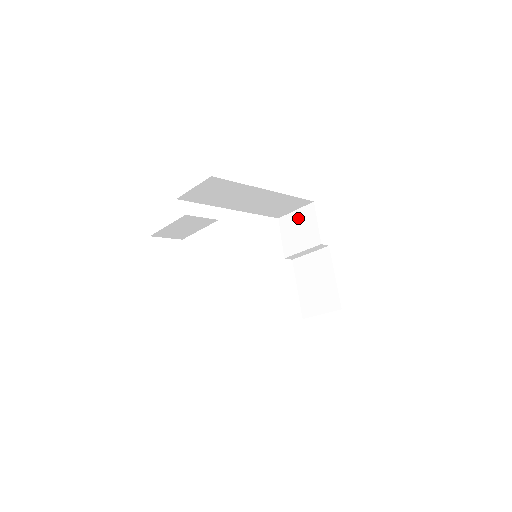
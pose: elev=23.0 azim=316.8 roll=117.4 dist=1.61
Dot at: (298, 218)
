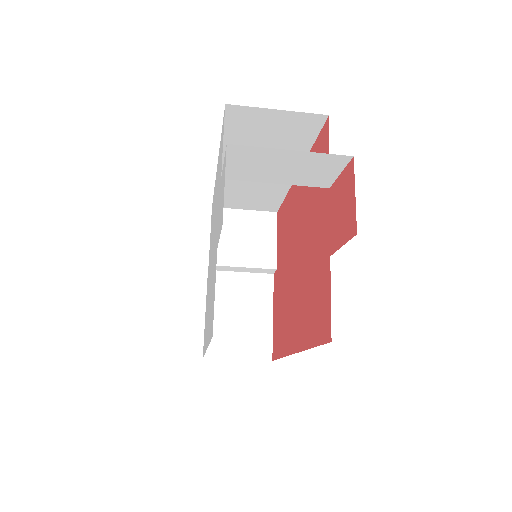
Dot at: (247, 221)
